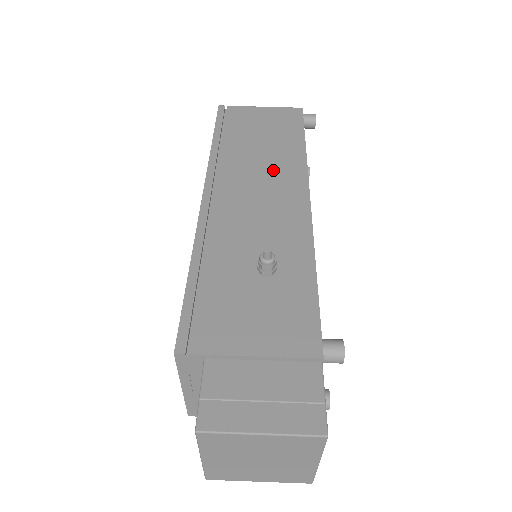
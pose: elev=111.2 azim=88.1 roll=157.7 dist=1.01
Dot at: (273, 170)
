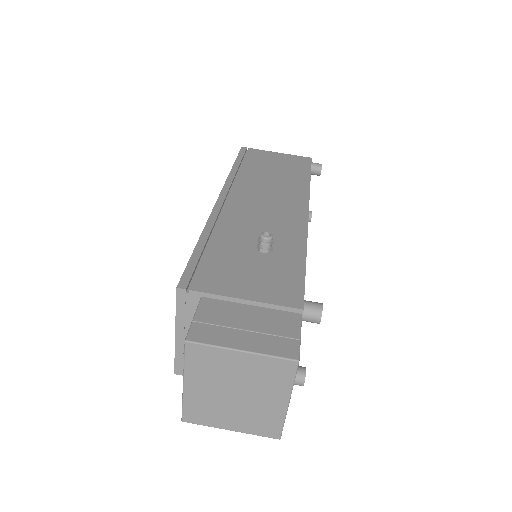
Dot at: (280, 191)
